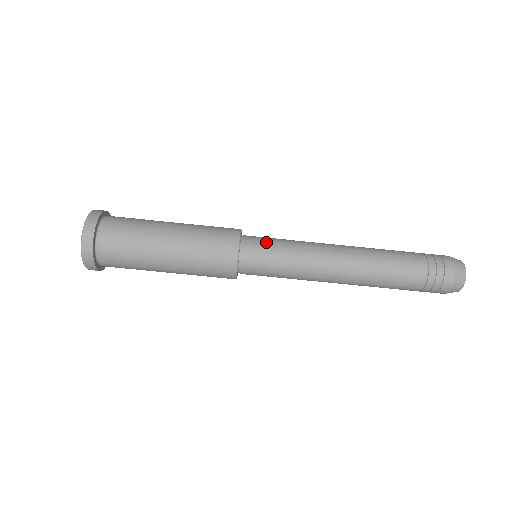
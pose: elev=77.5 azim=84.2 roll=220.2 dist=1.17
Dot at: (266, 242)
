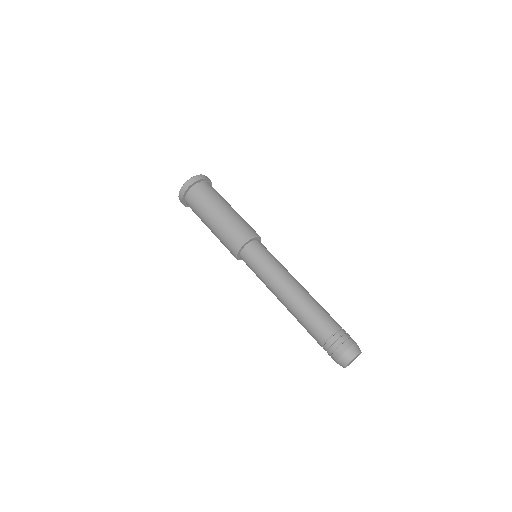
Dot at: occluded
